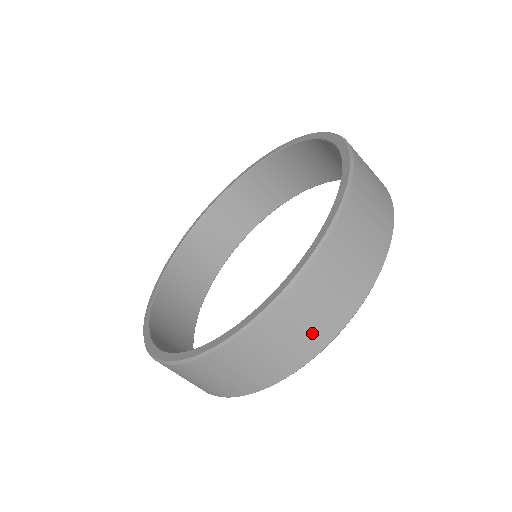
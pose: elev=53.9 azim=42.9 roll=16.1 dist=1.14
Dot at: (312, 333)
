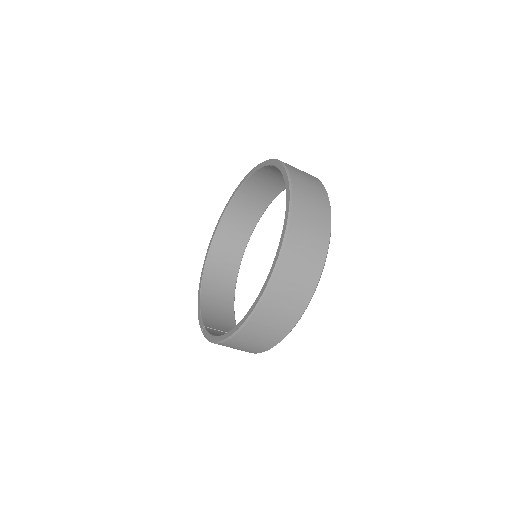
Dot at: (319, 224)
